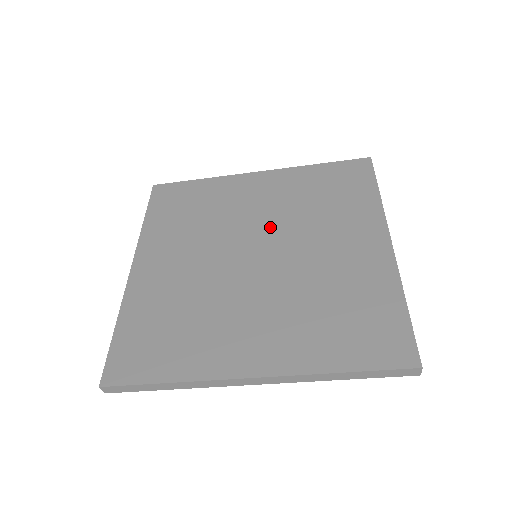
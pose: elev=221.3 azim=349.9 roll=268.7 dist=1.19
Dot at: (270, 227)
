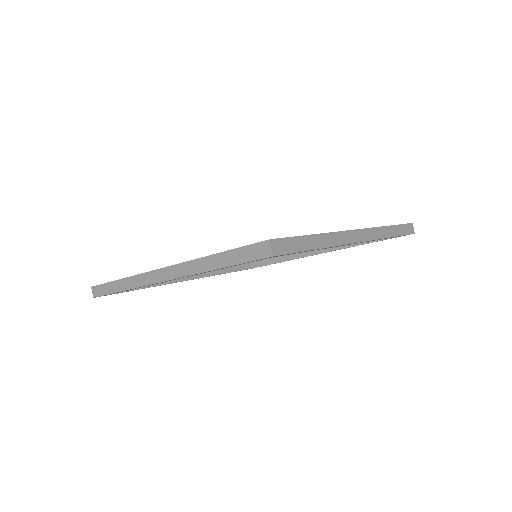
Dot at: occluded
